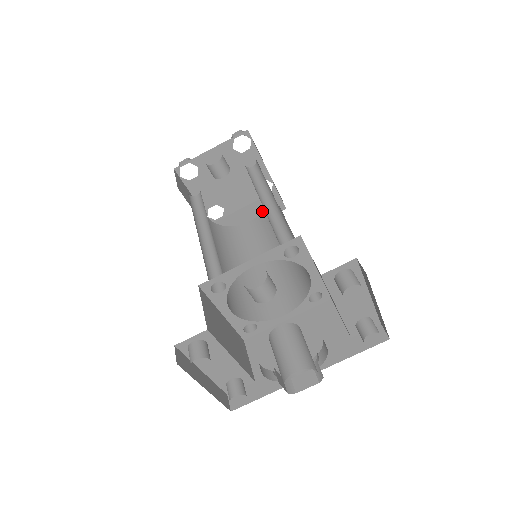
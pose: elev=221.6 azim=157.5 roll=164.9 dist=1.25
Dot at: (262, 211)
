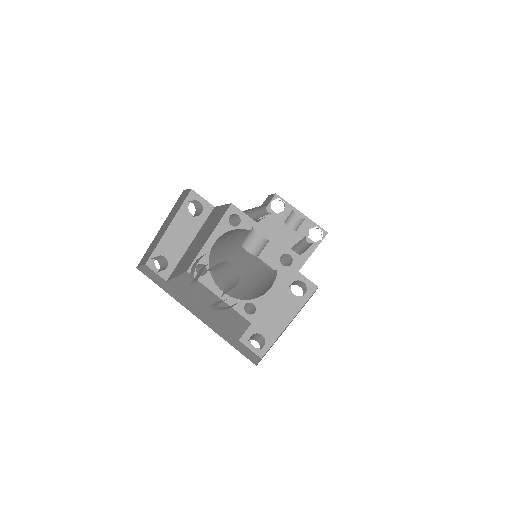
Dot at: (275, 270)
